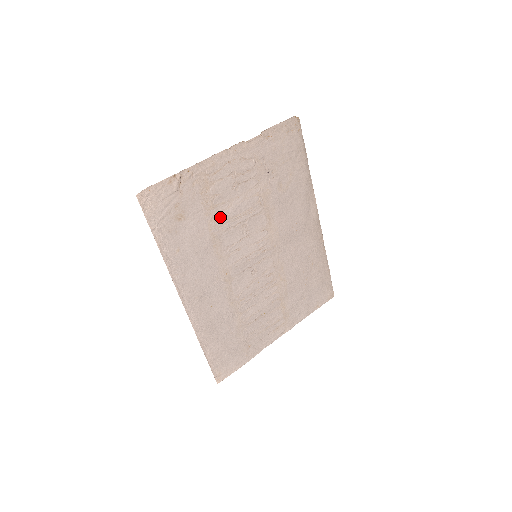
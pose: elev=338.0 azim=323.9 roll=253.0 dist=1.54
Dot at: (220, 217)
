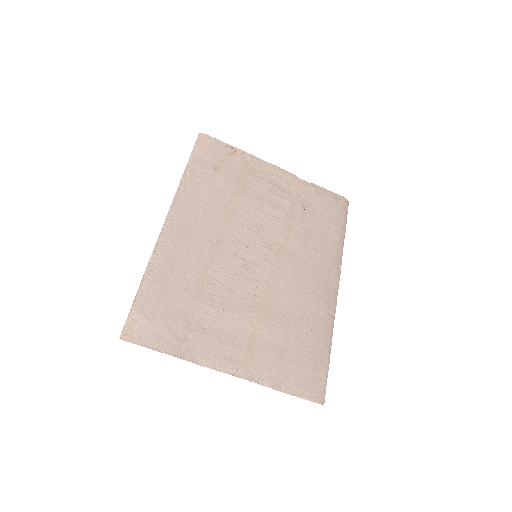
Dot at: (246, 198)
